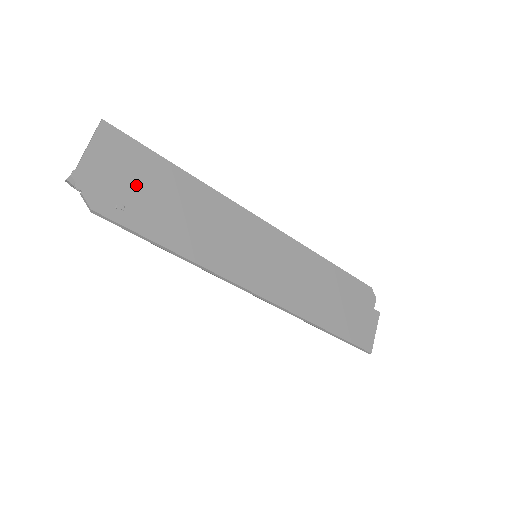
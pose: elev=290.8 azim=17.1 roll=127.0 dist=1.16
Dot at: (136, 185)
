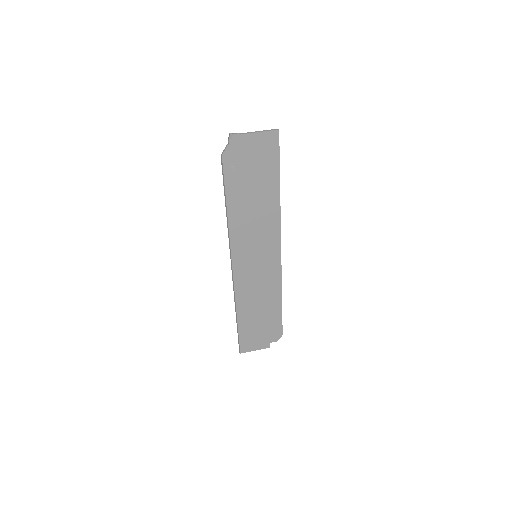
Dot at: (252, 169)
